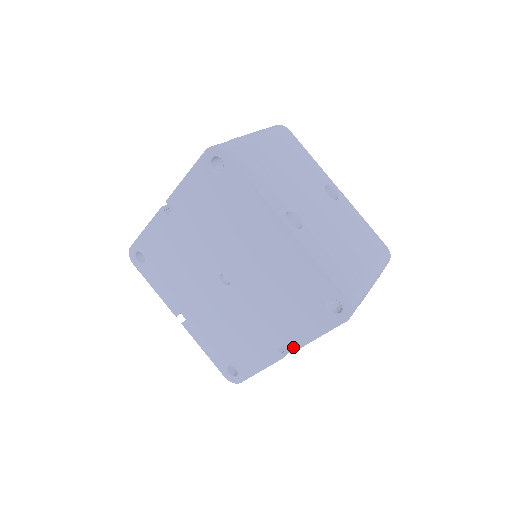
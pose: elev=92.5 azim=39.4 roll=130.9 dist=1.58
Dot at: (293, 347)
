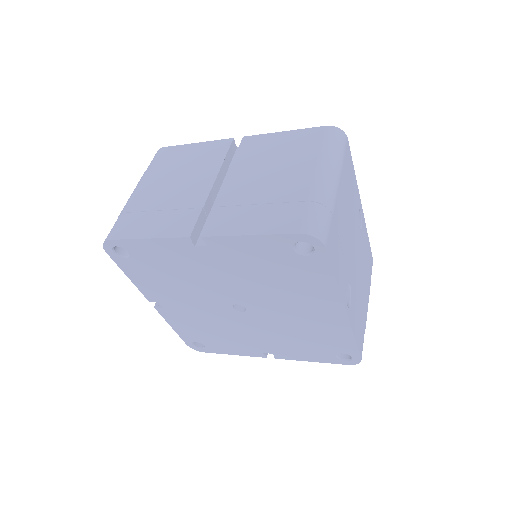
Dot at: (282, 357)
